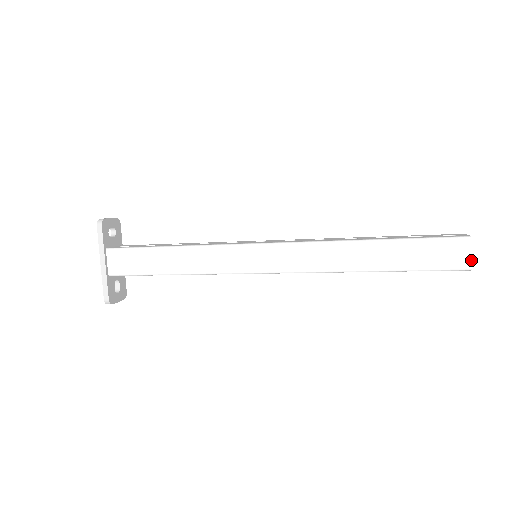
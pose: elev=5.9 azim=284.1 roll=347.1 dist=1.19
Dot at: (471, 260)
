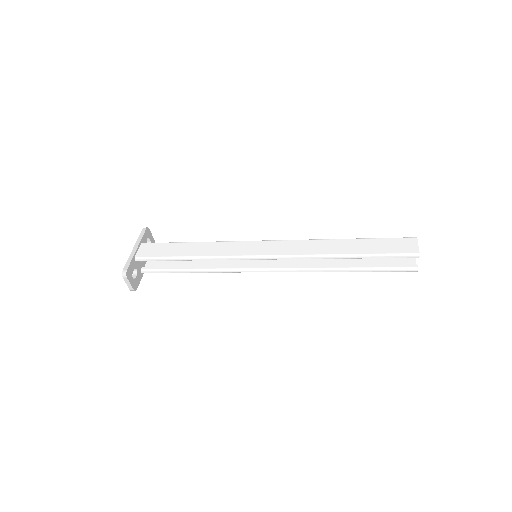
Dot at: (418, 249)
